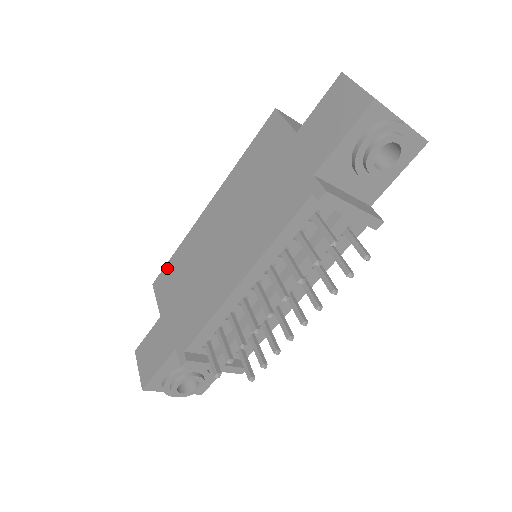
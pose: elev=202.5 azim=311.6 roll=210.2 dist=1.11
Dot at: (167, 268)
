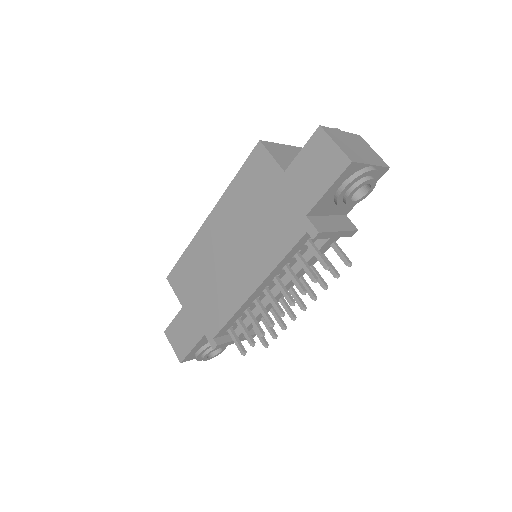
Dot at: (178, 266)
